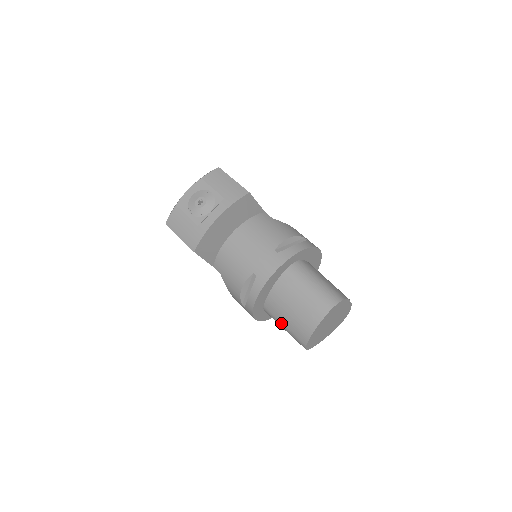
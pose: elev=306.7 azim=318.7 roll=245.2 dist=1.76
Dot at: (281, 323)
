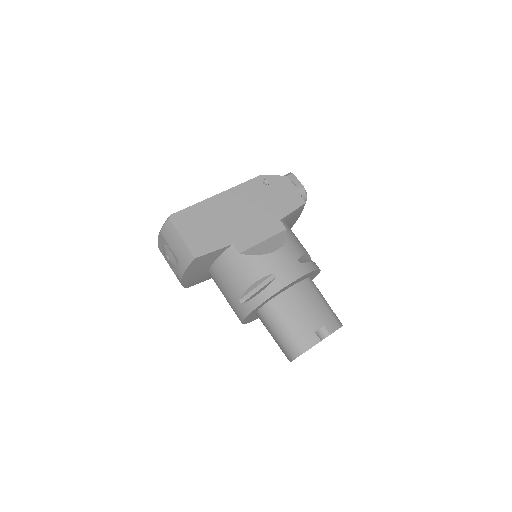
Dot at: occluded
